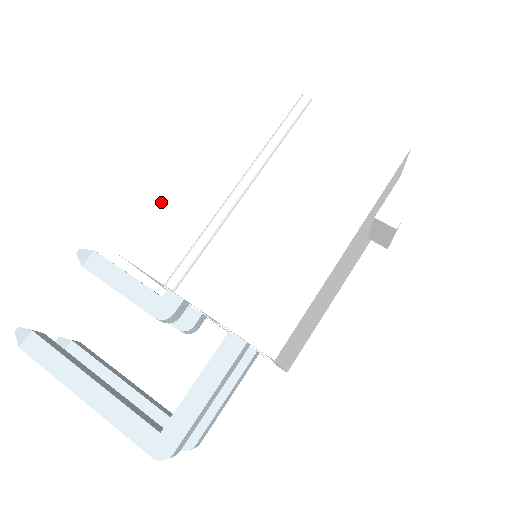
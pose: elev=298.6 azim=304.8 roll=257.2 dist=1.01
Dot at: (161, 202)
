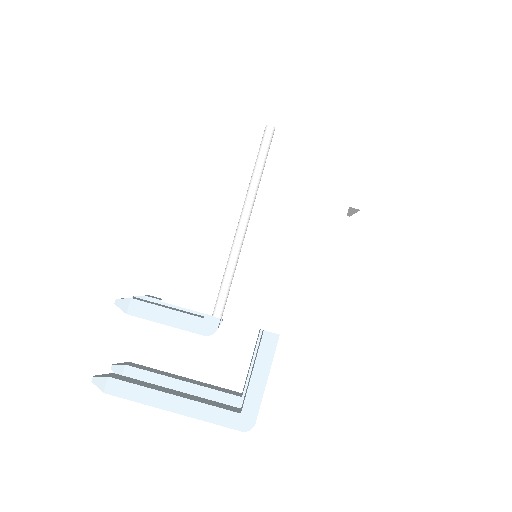
Dot at: (182, 250)
